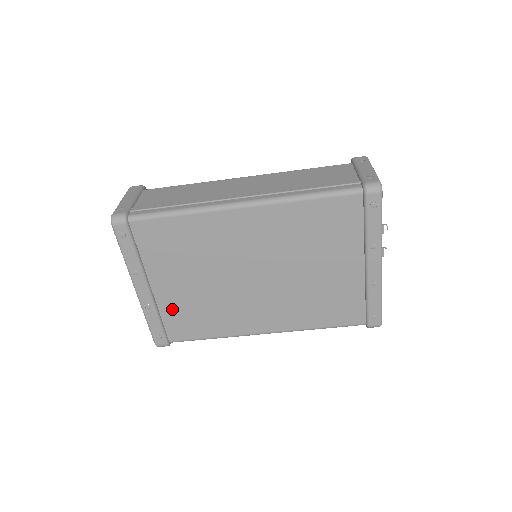
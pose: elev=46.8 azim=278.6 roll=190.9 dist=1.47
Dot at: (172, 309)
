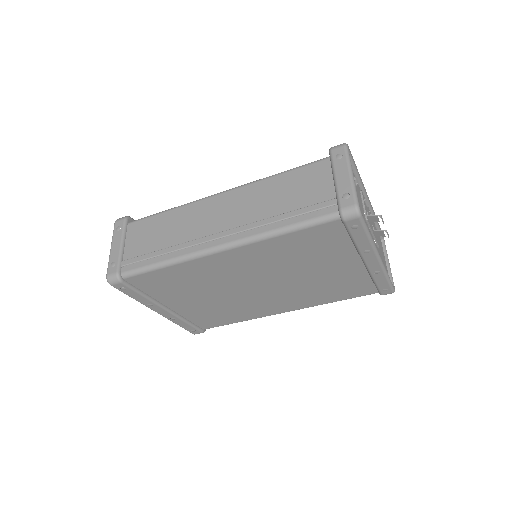
Dot at: (195, 314)
